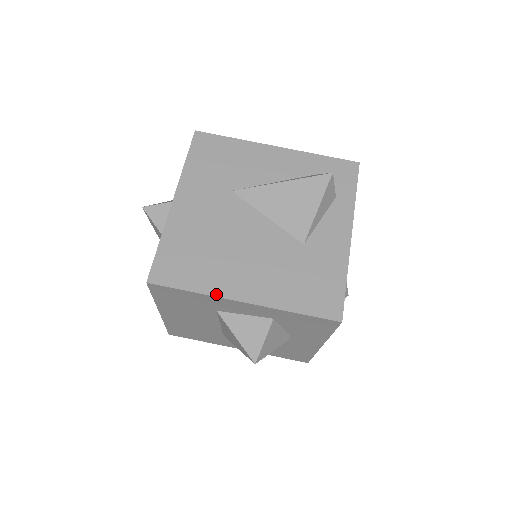
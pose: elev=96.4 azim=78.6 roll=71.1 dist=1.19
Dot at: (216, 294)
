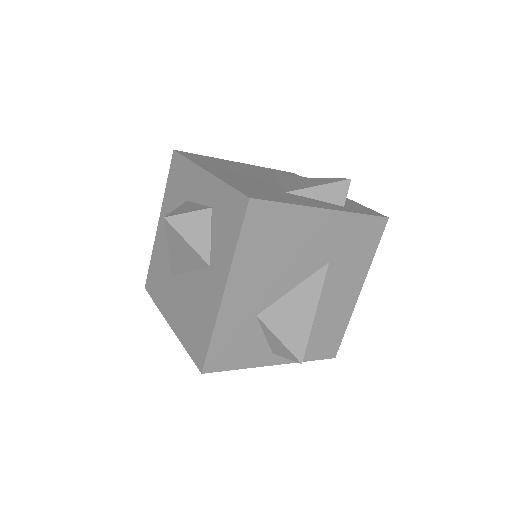
Dot at: (198, 164)
